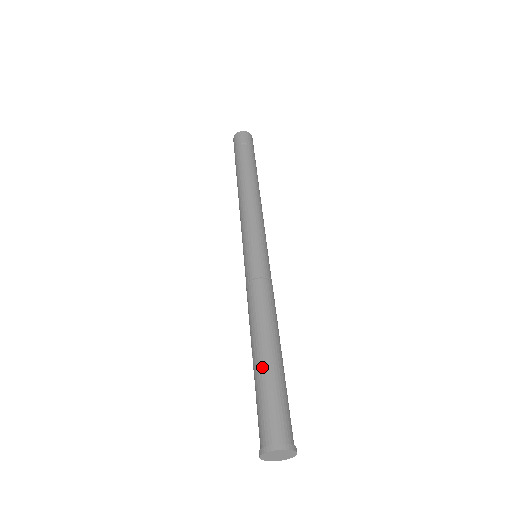
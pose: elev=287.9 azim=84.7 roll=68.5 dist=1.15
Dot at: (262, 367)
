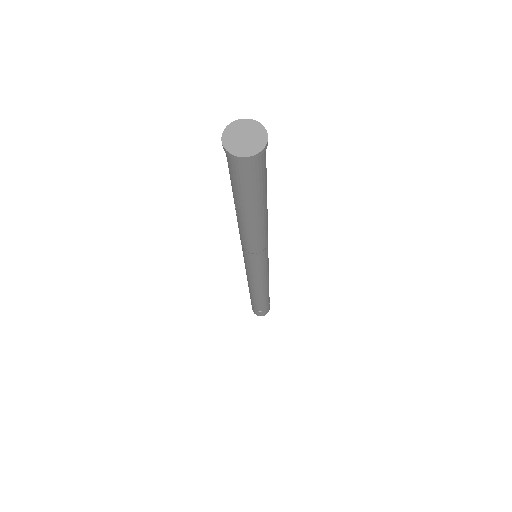
Dot at: occluded
